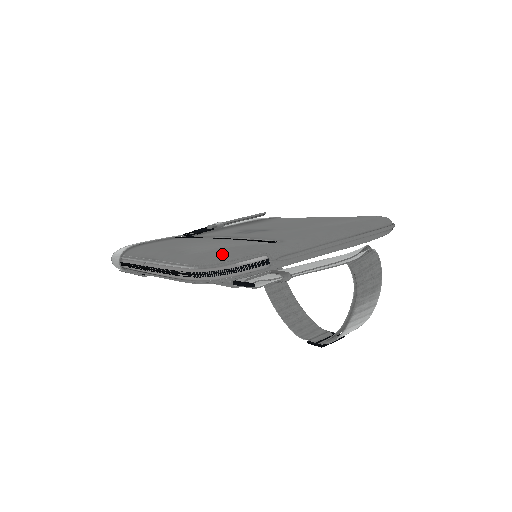
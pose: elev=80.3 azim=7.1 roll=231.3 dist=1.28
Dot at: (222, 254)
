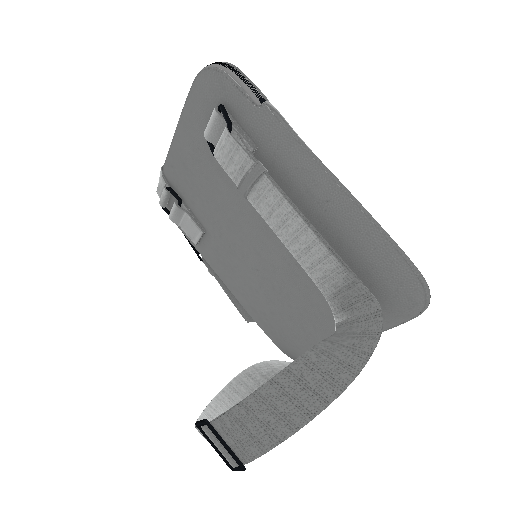
Dot at: occluded
